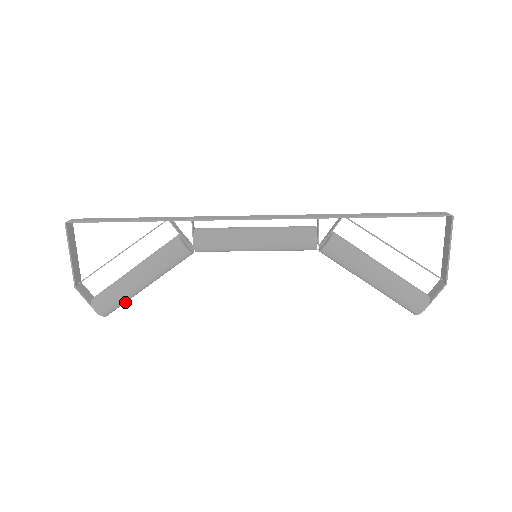
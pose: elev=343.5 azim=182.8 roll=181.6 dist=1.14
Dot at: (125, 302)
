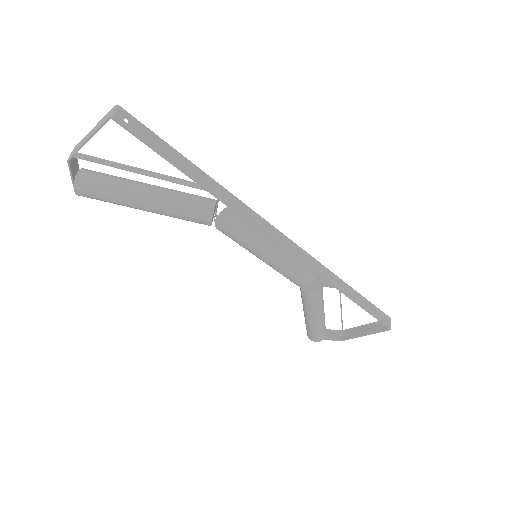
Dot at: occluded
